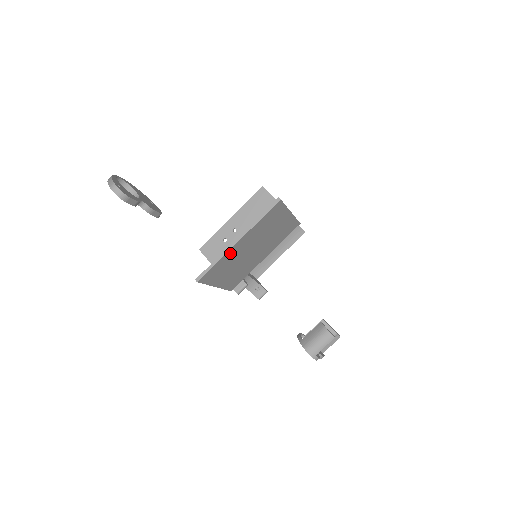
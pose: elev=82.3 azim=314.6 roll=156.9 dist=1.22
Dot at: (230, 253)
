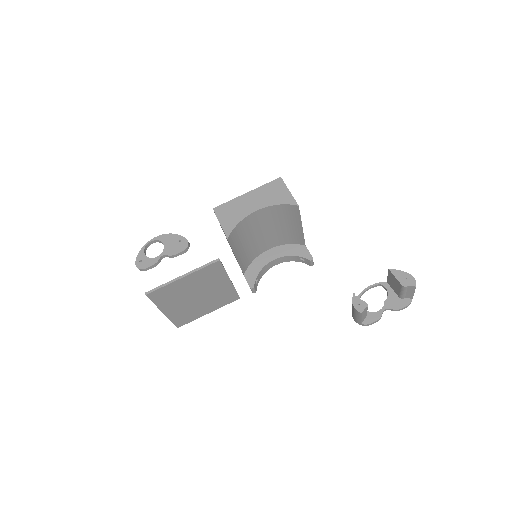
Dot at: (172, 314)
